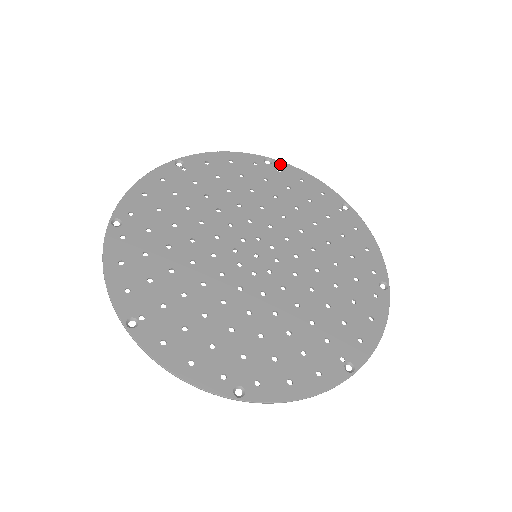
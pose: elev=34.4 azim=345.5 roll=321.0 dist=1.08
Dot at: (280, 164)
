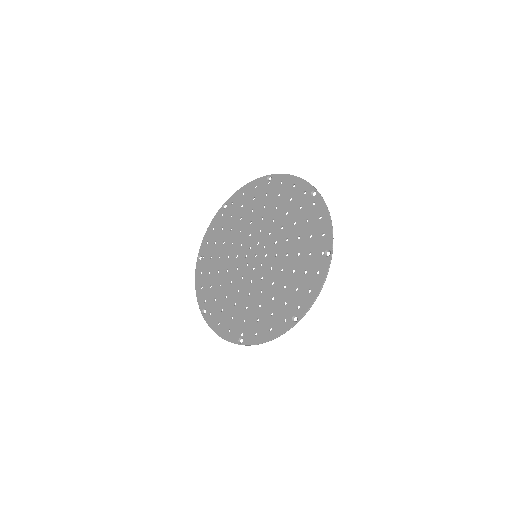
Dot at: (230, 200)
